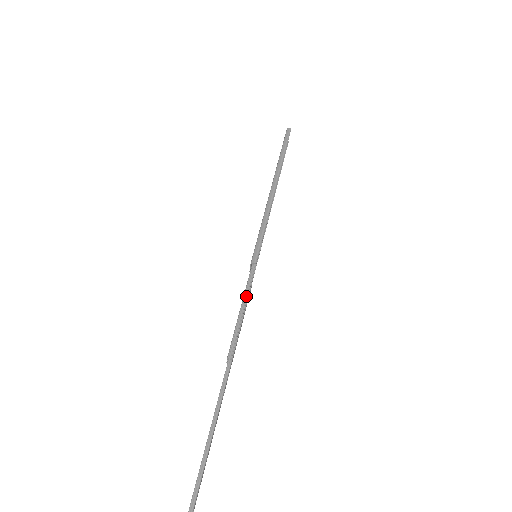
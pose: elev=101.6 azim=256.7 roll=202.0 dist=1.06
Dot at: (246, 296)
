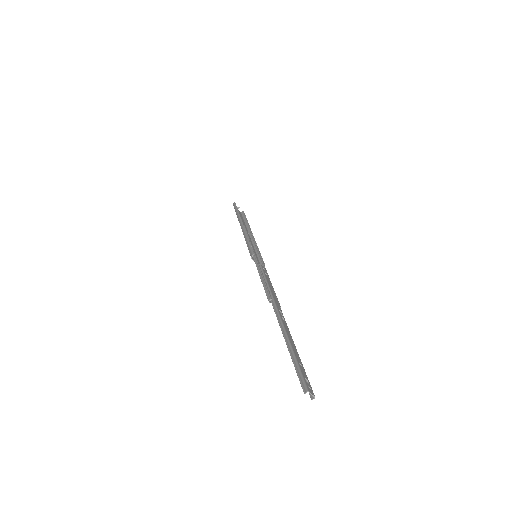
Dot at: (259, 270)
